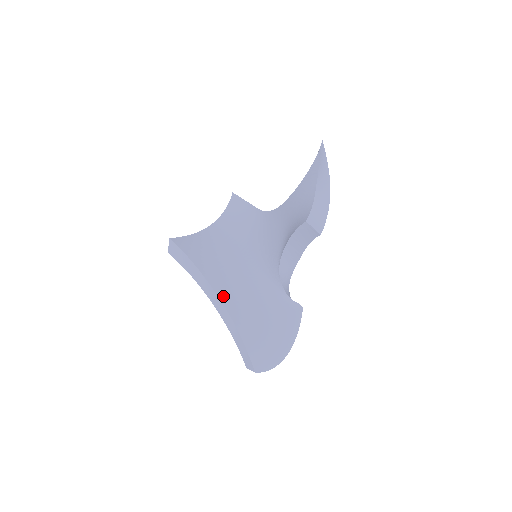
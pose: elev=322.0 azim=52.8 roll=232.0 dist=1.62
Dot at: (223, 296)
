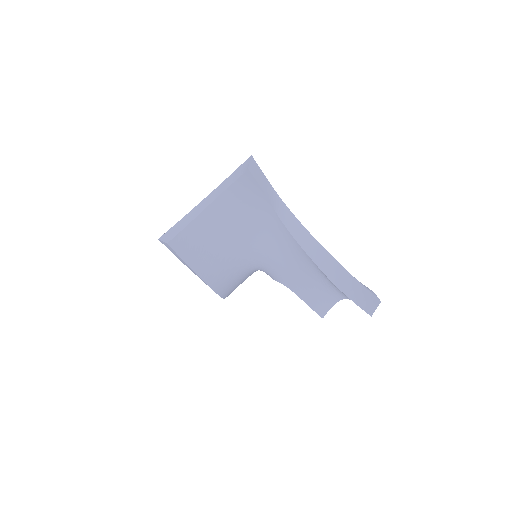
Dot at: (220, 291)
